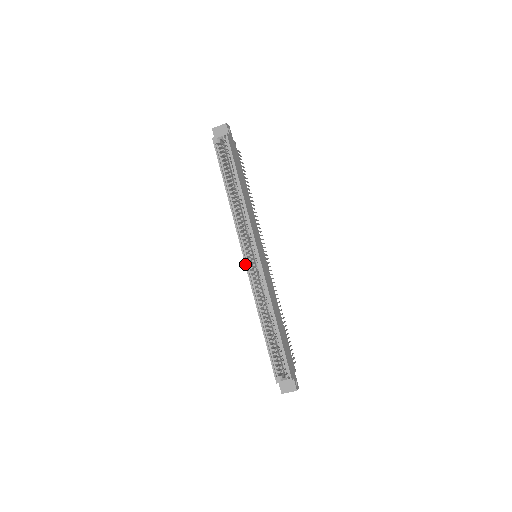
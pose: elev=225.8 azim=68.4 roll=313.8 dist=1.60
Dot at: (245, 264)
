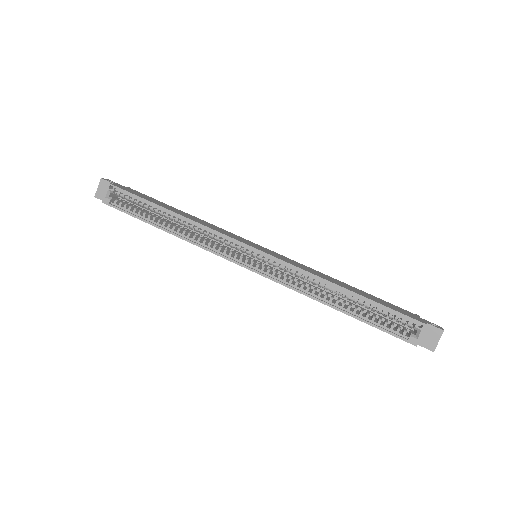
Dot at: occluded
